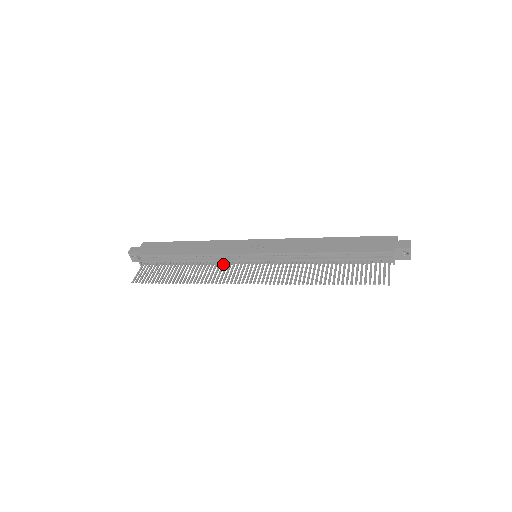
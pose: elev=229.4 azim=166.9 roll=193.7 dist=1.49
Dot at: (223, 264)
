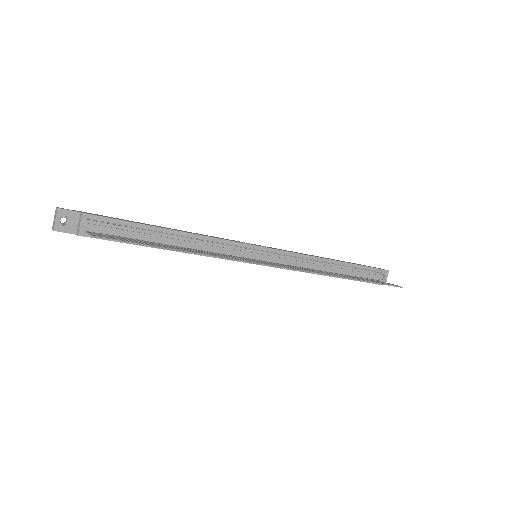
Dot at: (223, 254)
